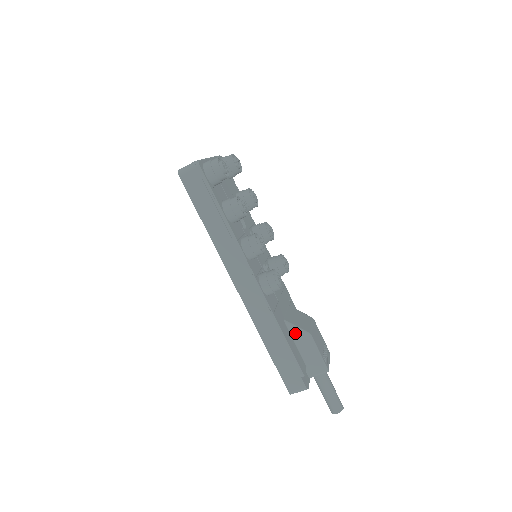
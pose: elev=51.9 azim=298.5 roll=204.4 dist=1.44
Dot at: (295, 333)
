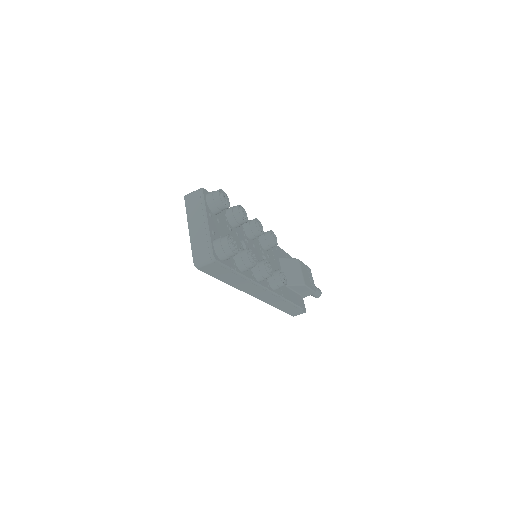
Dot at: (293, 288)
